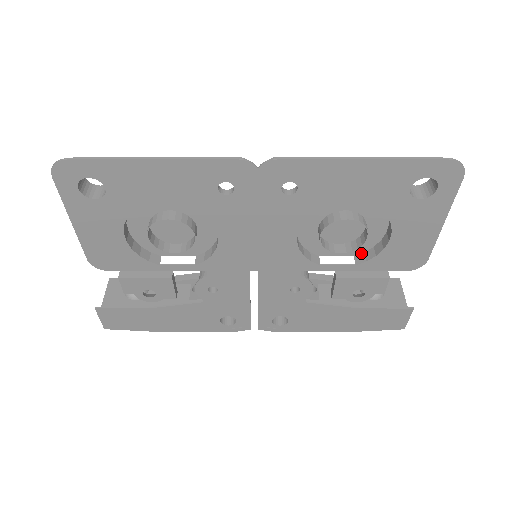
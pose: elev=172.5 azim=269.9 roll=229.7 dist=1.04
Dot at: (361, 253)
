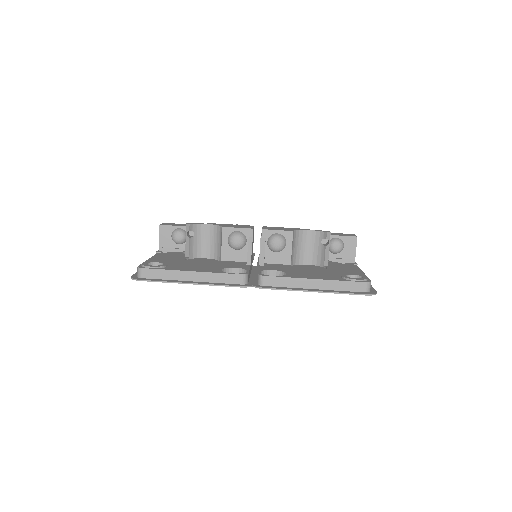
Dot at: occluded
